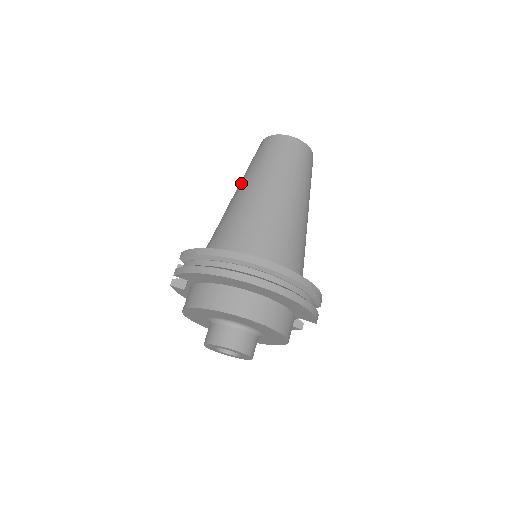
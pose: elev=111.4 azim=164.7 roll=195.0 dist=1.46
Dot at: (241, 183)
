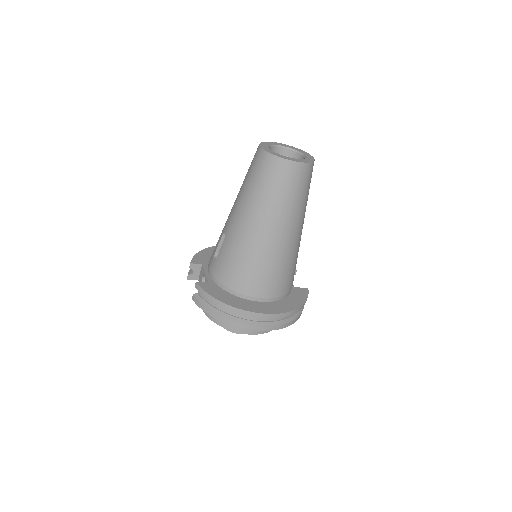
Dot at: (241, 206)
